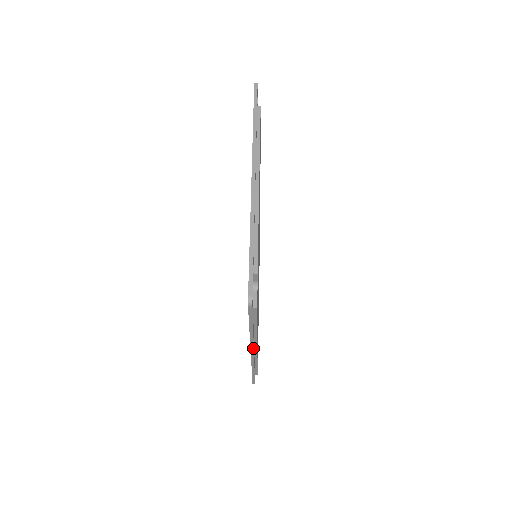
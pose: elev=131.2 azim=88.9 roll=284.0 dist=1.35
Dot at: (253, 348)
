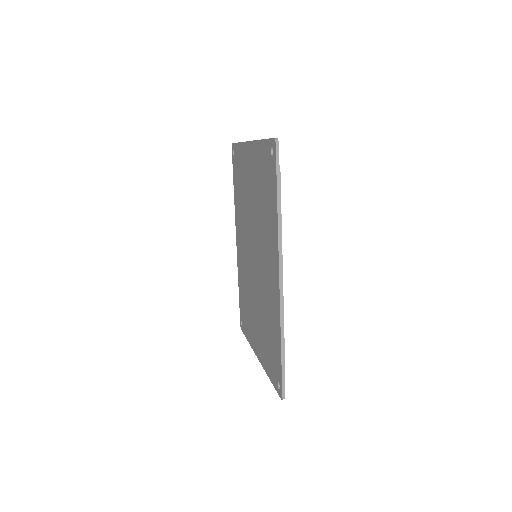
Dot at: (281, 253)
